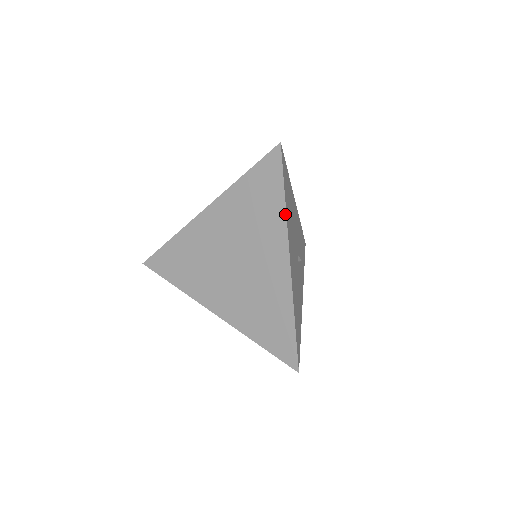
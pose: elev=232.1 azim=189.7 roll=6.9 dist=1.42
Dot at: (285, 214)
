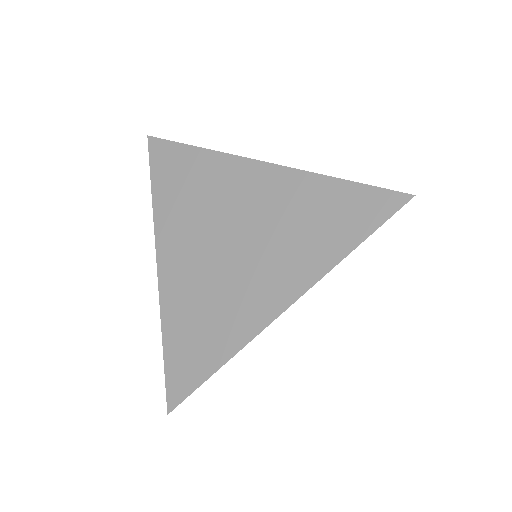
Dot at: (332, 266)
